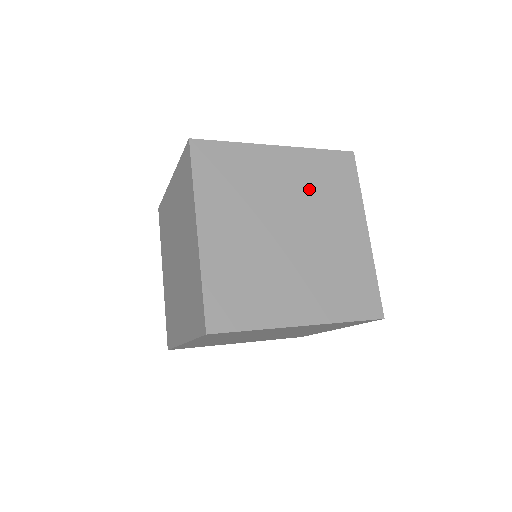
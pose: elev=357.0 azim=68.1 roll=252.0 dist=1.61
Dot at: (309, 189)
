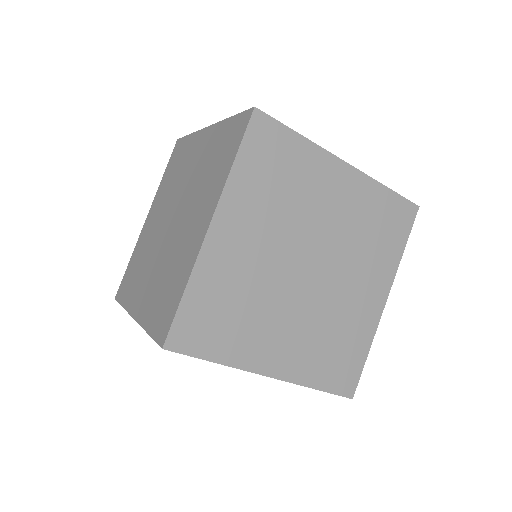
Dot at: (353, 229)
